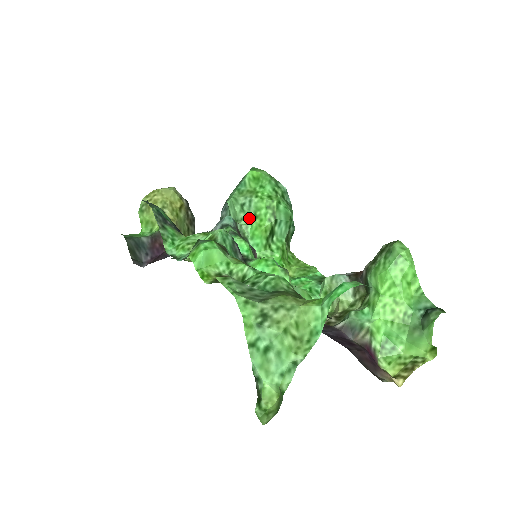
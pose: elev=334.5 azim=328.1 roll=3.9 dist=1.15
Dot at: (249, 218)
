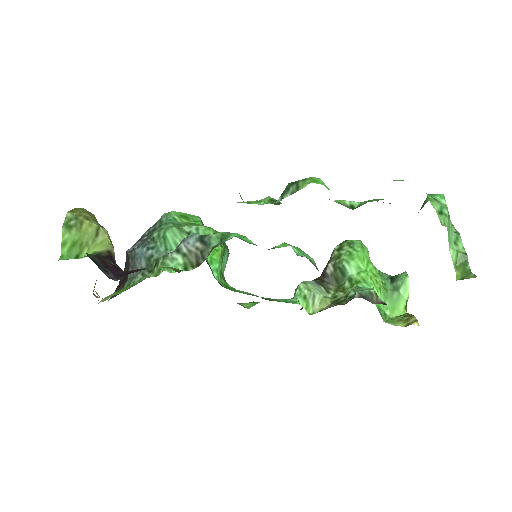
Dot at: occluded
